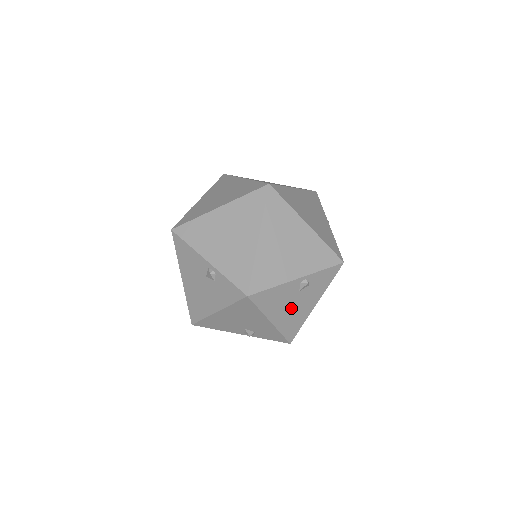
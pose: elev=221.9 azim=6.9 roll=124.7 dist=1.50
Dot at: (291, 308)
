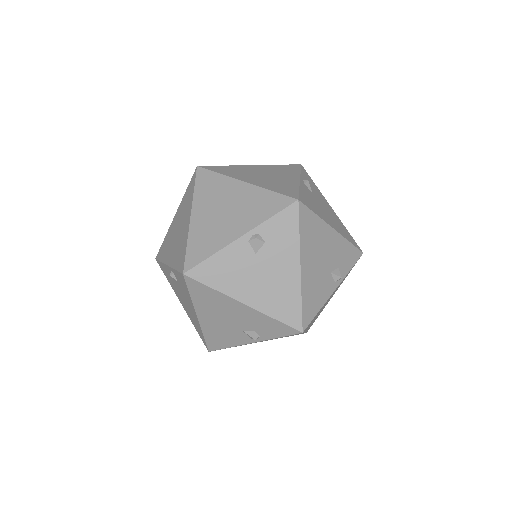
Dot at: (326, 212)
